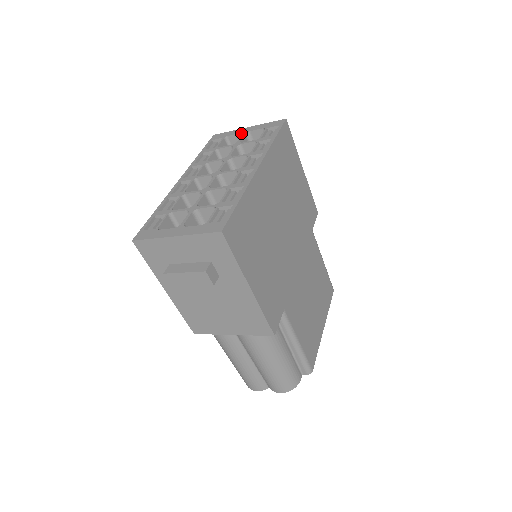
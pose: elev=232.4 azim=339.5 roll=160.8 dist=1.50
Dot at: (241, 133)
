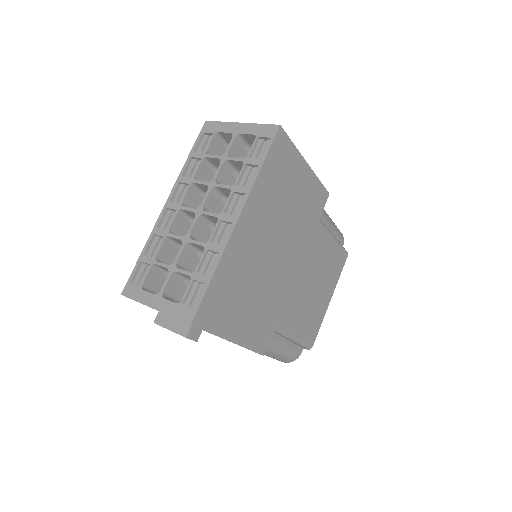
Dot at: (231, 133)
